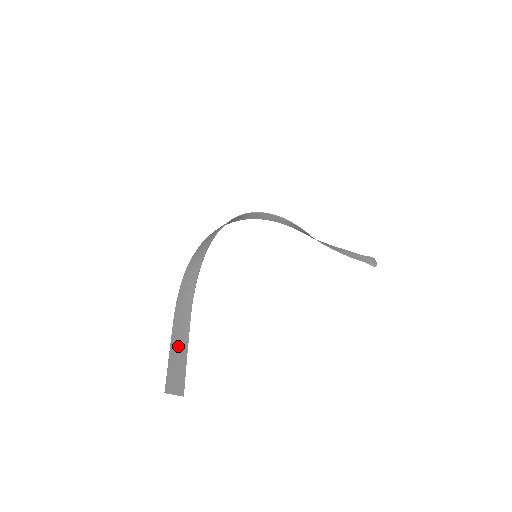
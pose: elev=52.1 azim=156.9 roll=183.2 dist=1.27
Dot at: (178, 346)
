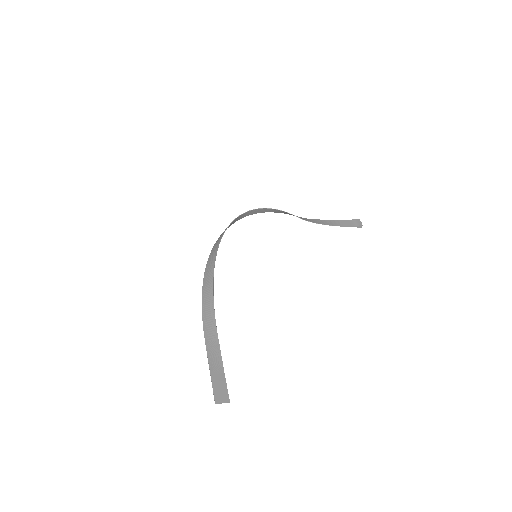
Dot at: (215, 362)
